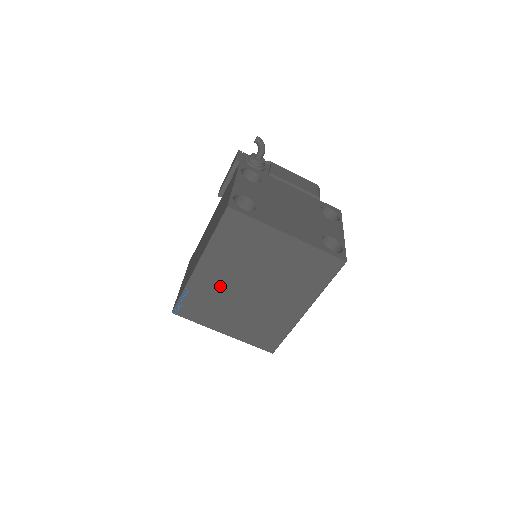
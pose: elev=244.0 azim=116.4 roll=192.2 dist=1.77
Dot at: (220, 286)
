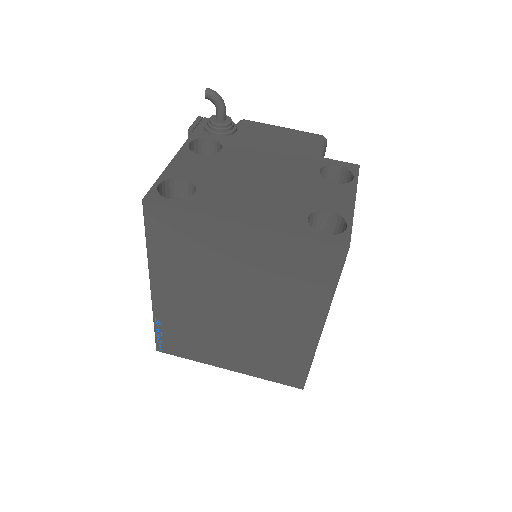
Dot at: (192, 311)
